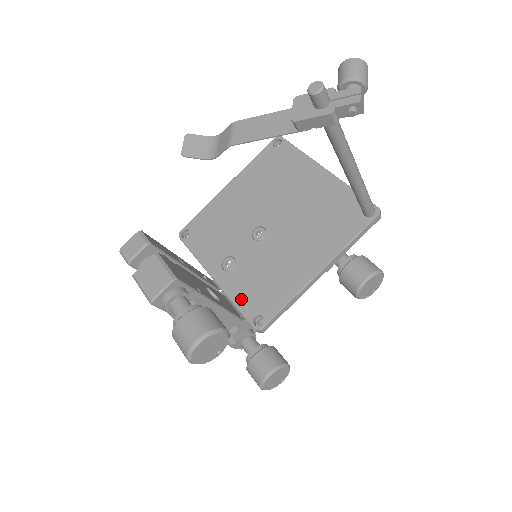
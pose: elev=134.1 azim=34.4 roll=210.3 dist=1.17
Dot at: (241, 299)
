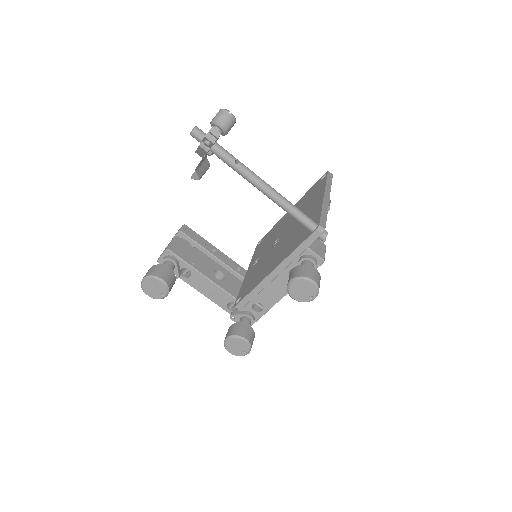
Dot at: (243, 286)
